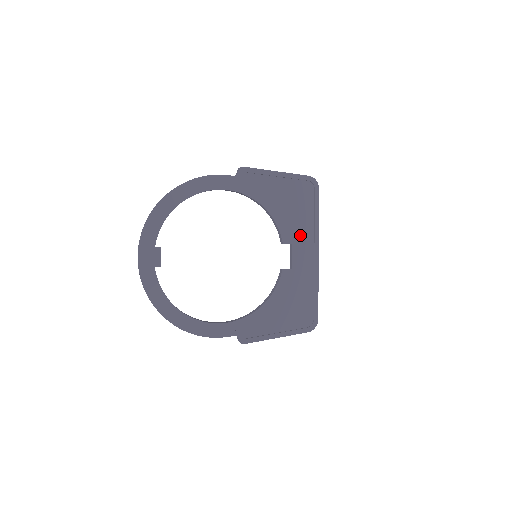
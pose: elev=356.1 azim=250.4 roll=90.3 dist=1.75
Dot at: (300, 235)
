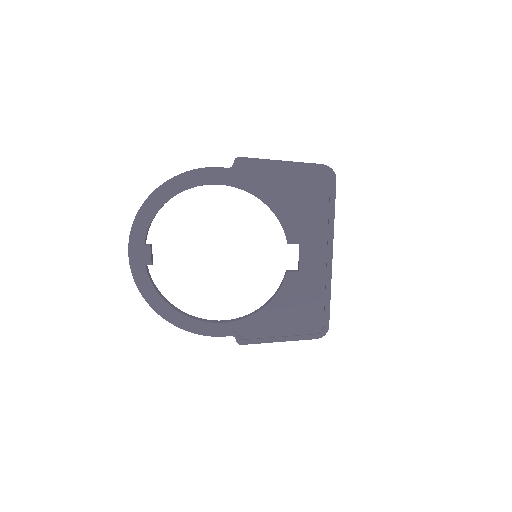
Dot at: (310, 234)
